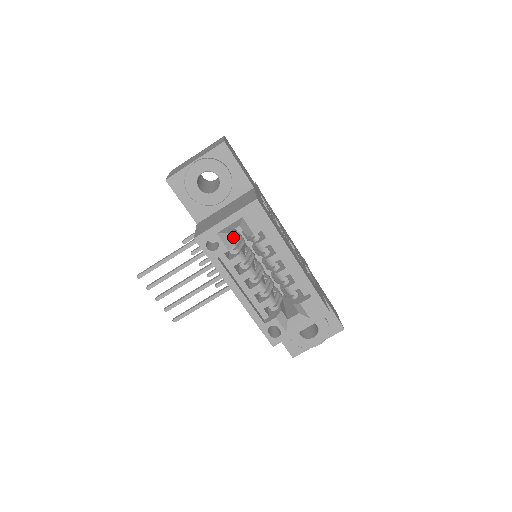
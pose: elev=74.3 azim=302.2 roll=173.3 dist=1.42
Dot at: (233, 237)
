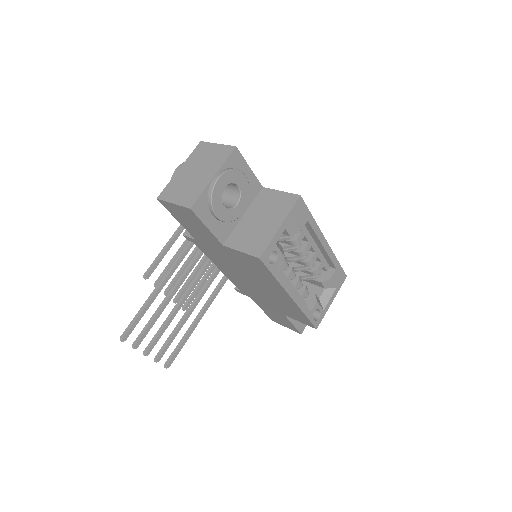
Dot at: occluded
